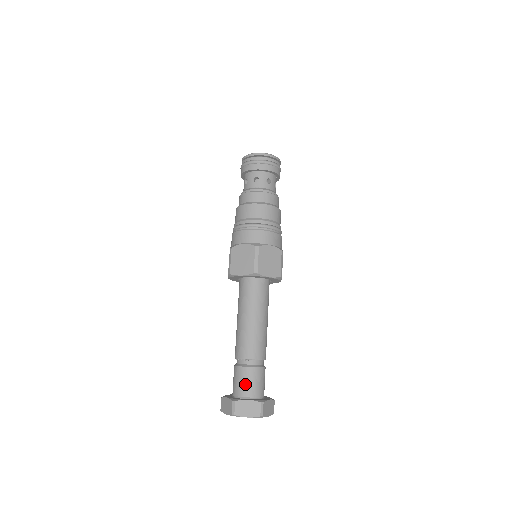
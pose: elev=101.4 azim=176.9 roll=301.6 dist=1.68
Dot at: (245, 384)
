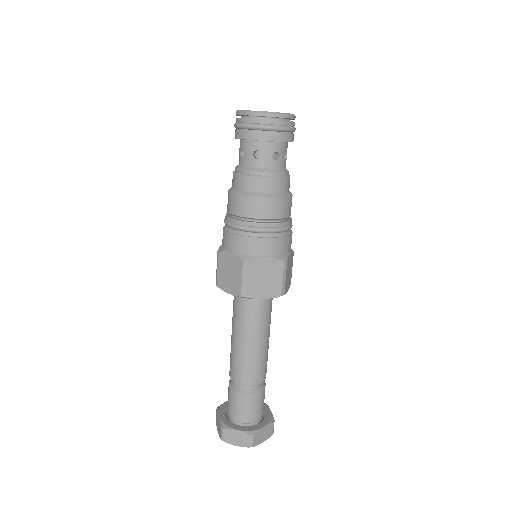
Dot at: (255, 410)
